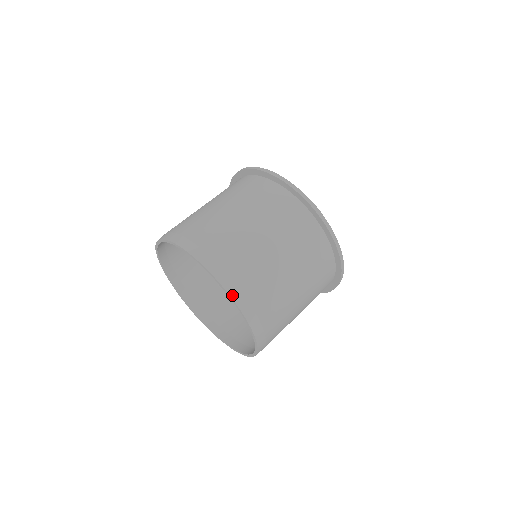
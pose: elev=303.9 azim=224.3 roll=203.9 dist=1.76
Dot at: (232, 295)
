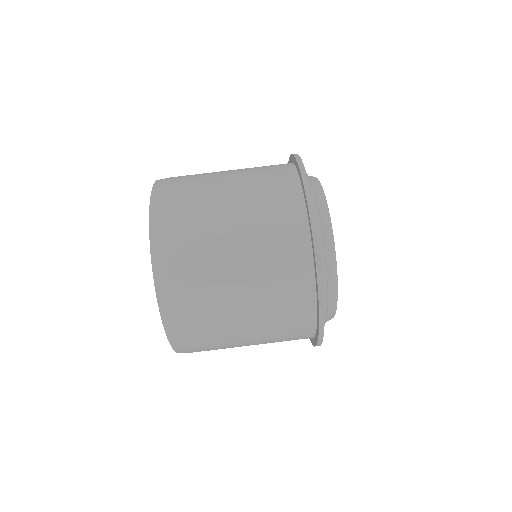
Dot at: occluded
